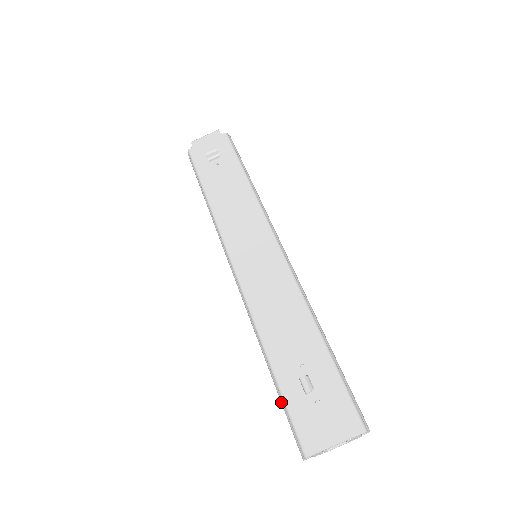
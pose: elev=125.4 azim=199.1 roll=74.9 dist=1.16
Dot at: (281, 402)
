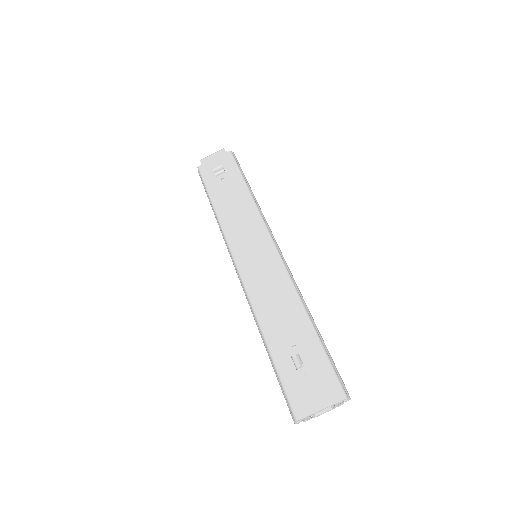
Dot at: occluded
